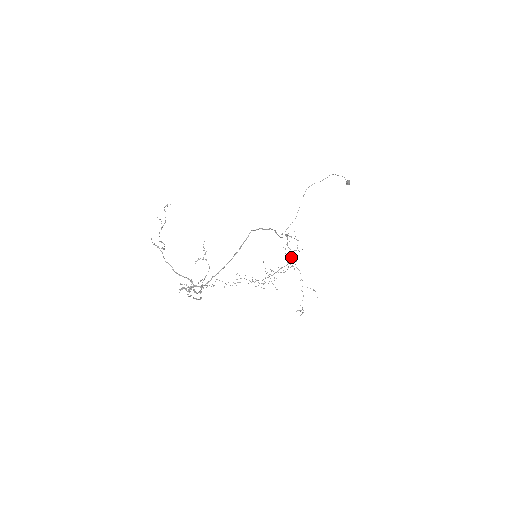
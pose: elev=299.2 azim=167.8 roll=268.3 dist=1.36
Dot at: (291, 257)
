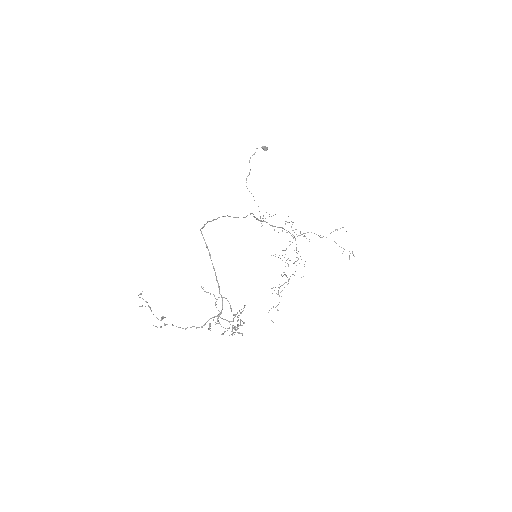
Dot at: occluded
